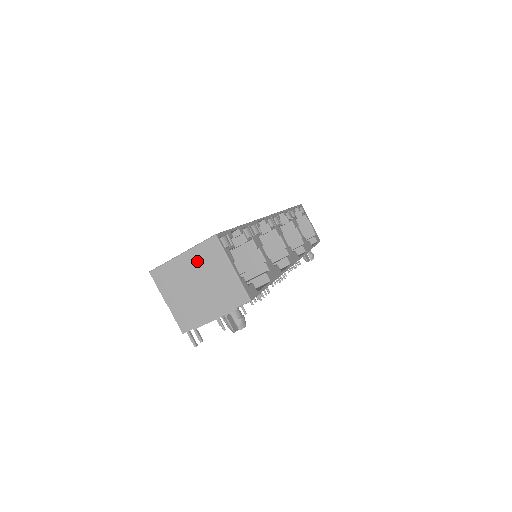
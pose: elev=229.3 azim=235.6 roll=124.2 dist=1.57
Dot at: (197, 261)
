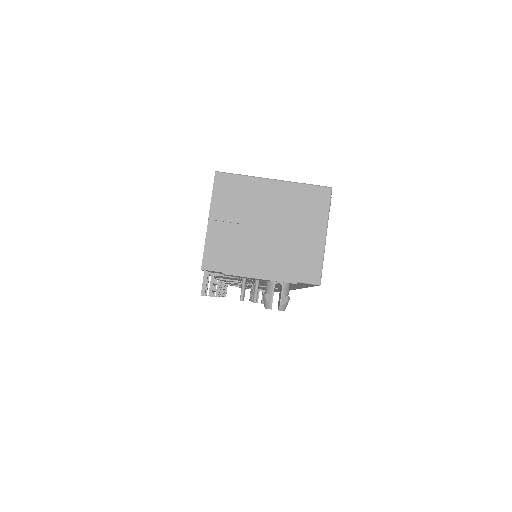
Dot at: (288, 200)
